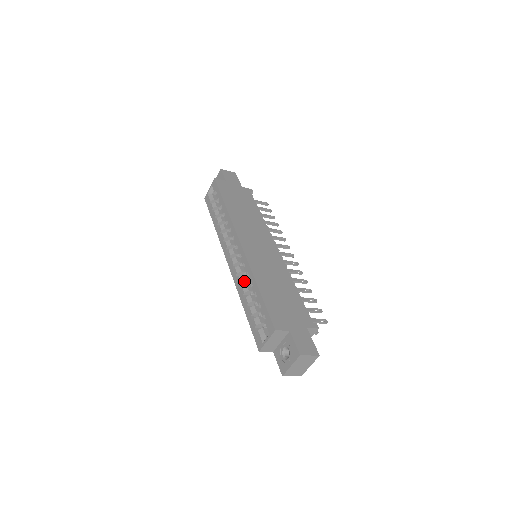
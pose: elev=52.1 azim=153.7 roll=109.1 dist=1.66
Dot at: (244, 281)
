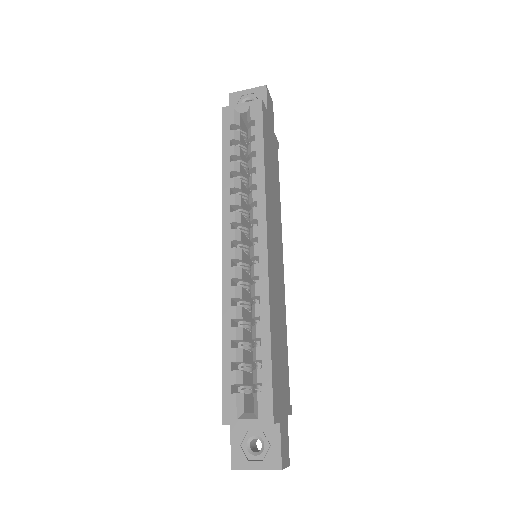
Dot at: (241, 298)
